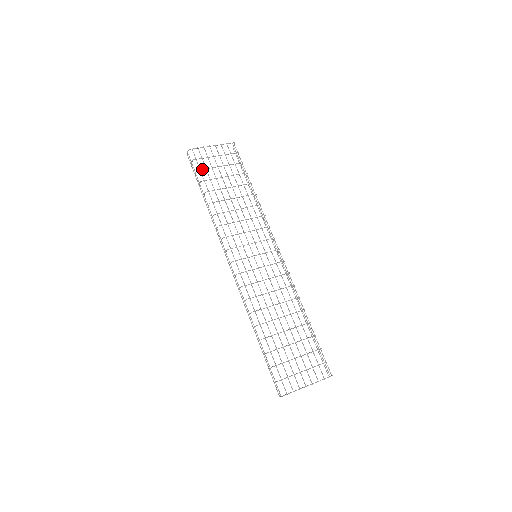
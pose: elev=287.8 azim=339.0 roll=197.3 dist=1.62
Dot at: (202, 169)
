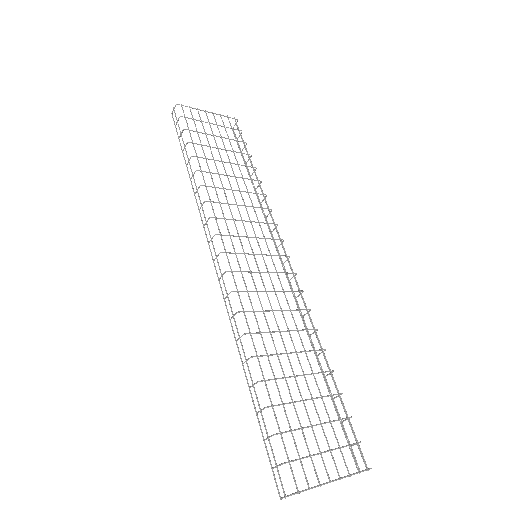
Dot at: (191, 130)
